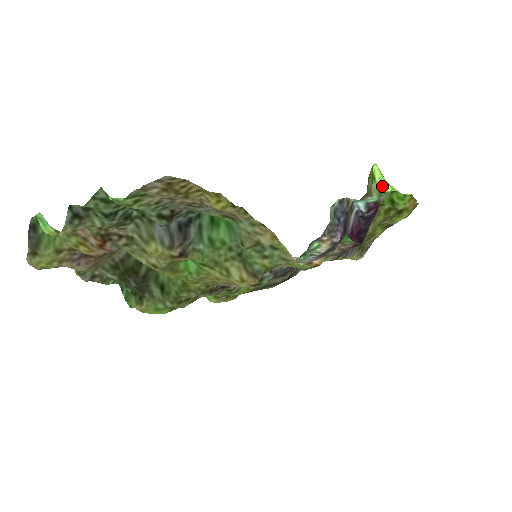
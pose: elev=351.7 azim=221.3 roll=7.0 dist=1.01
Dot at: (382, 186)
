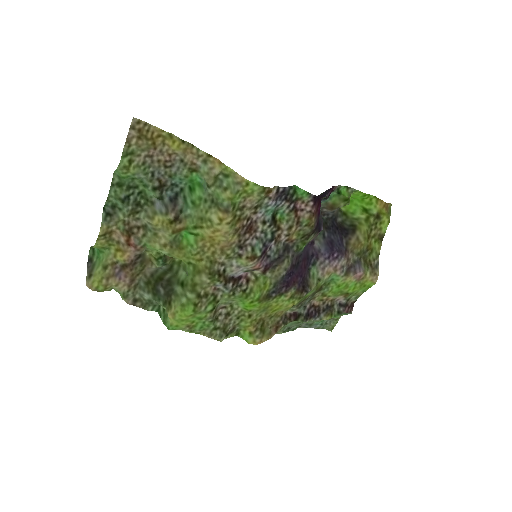
Dot at: occluded
